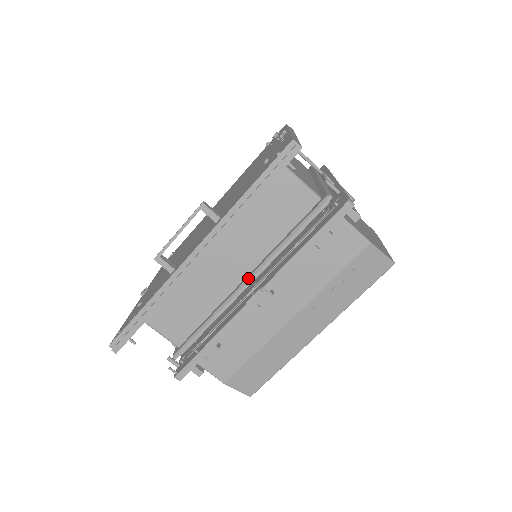
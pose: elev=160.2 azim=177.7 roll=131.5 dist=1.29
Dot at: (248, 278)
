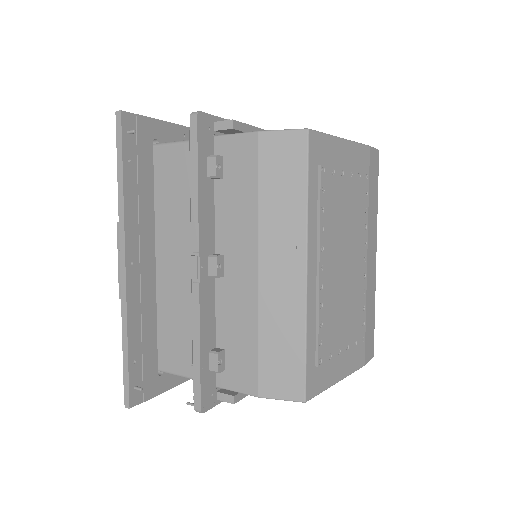
Dot at: occluded
